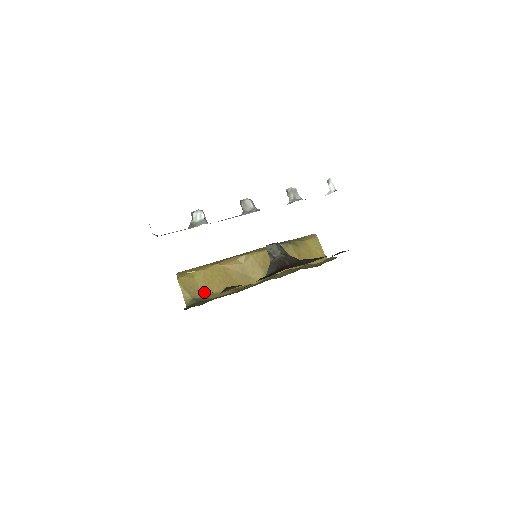
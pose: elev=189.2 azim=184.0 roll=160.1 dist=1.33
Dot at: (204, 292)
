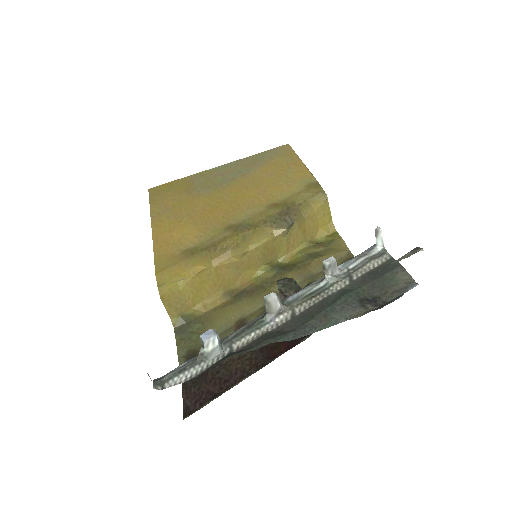
Dot at: (192, 303)
